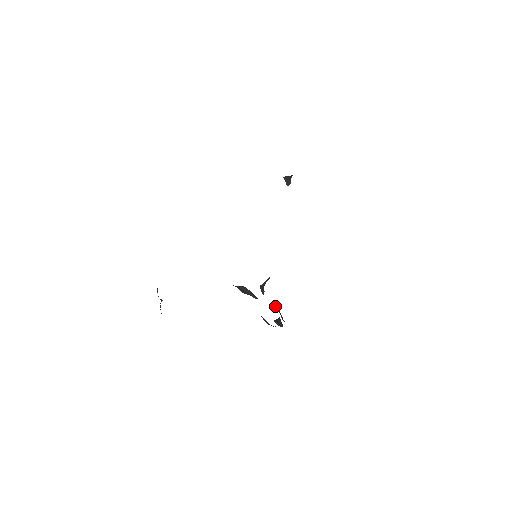
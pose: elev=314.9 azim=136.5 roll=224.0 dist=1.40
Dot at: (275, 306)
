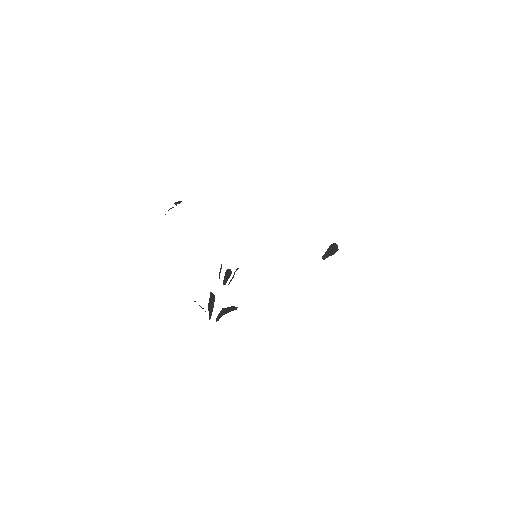
Dot at: occluded
